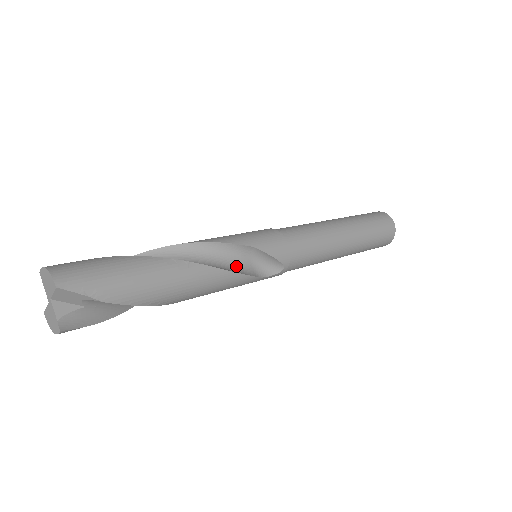
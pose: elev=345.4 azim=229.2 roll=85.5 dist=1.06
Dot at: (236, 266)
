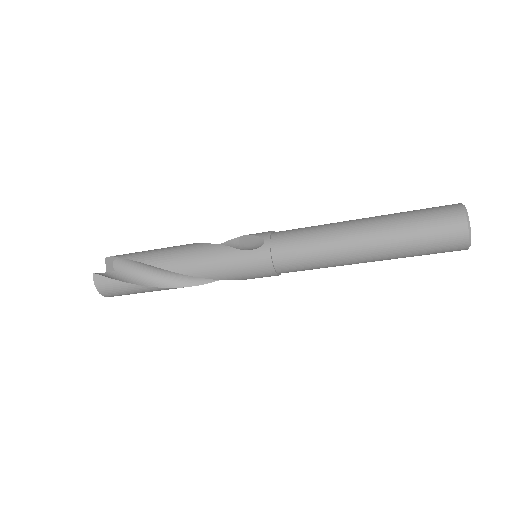
Dot at: occluded
